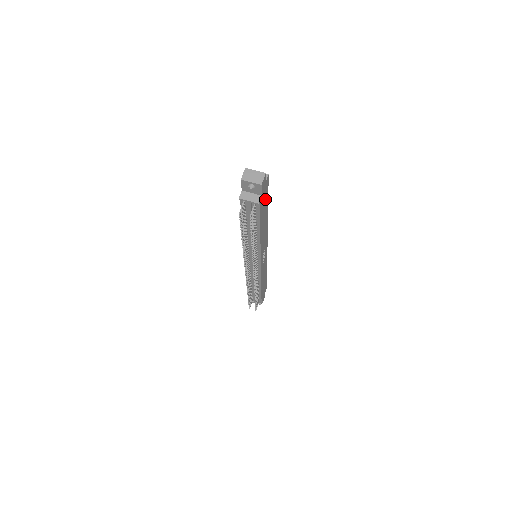
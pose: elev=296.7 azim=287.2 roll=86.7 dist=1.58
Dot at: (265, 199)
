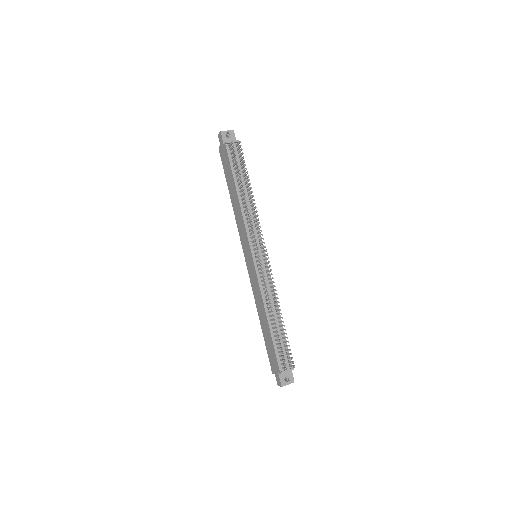
Dot at: occluded
